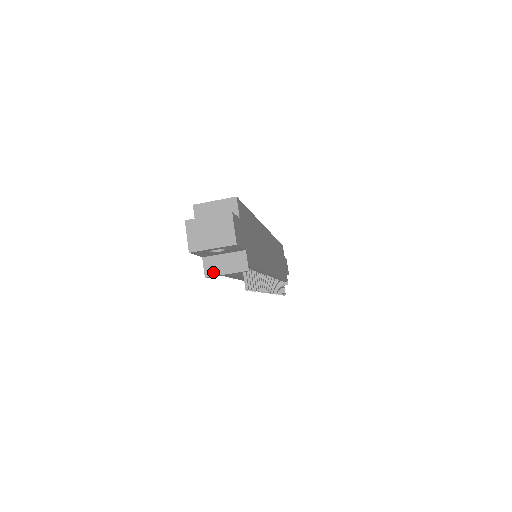
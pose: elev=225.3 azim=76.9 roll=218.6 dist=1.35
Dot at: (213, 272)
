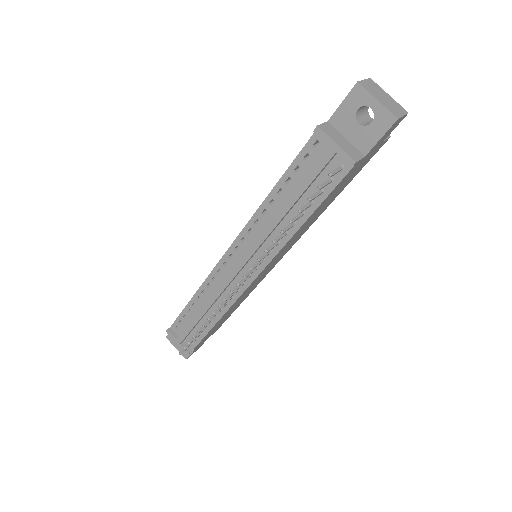
Dot at: (327, 132)
